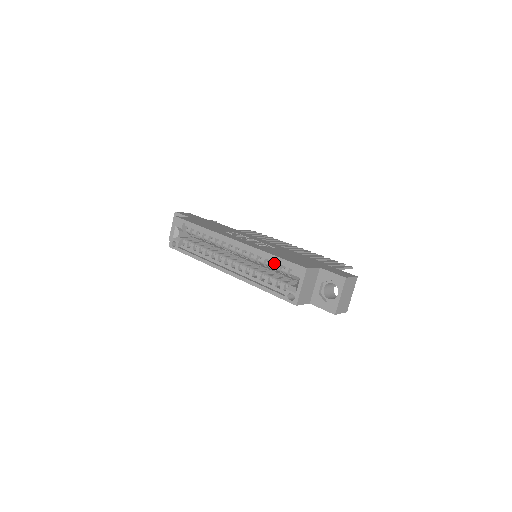
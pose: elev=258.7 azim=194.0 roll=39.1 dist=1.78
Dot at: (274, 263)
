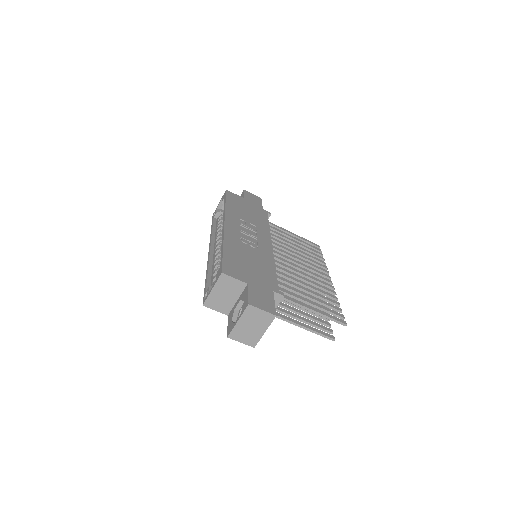
Dot at: occluded
